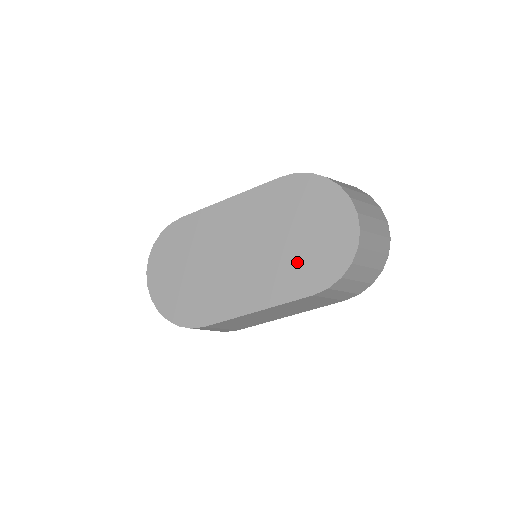
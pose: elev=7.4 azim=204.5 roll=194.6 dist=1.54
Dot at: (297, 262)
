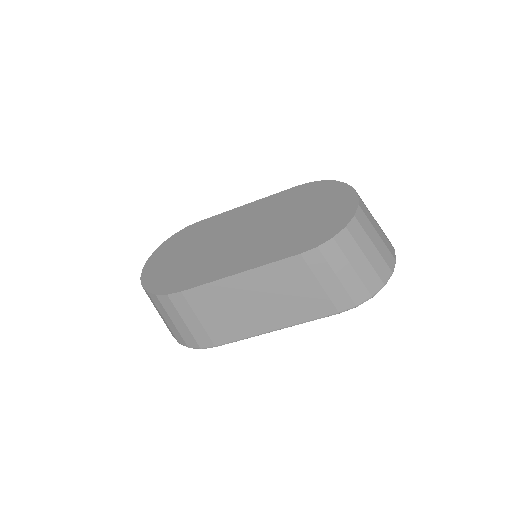
Dot at: (292, 233)
